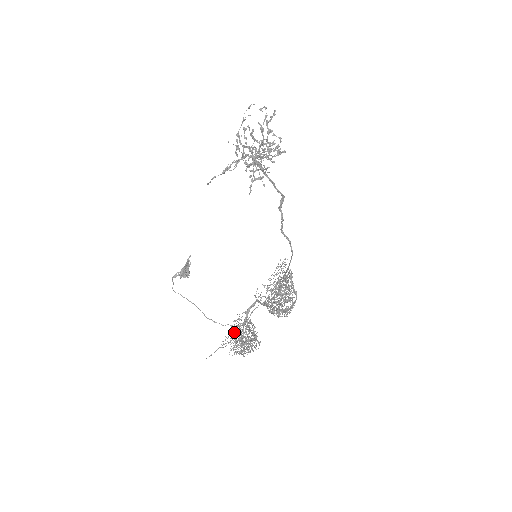
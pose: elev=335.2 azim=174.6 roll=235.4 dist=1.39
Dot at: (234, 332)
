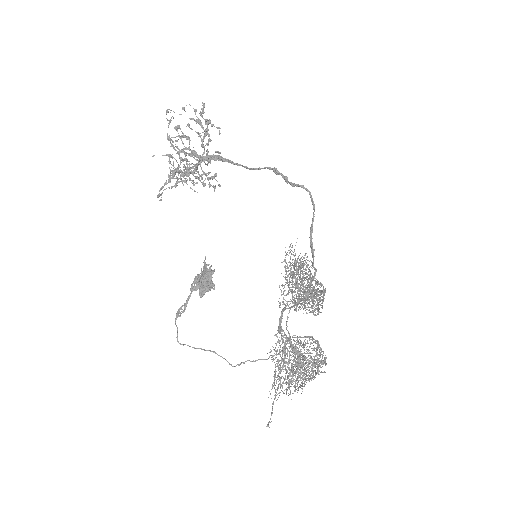
Dot at: occluded
